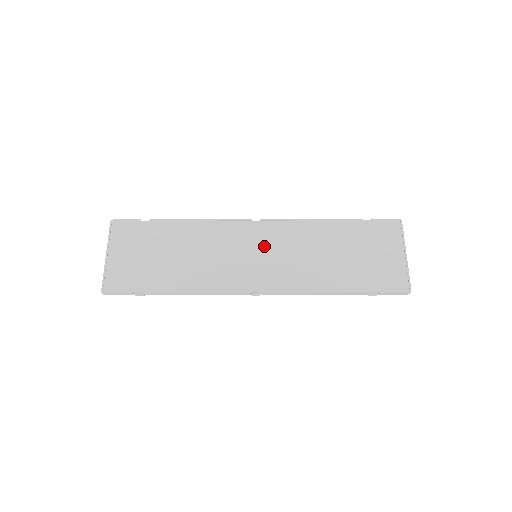
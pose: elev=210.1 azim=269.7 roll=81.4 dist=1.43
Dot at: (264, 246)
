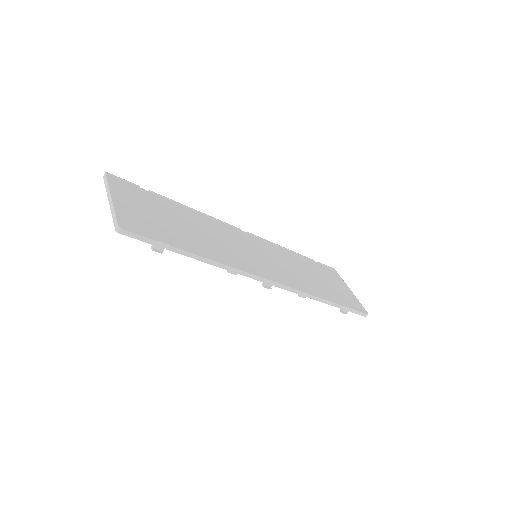
Dot at: (260, 250)
